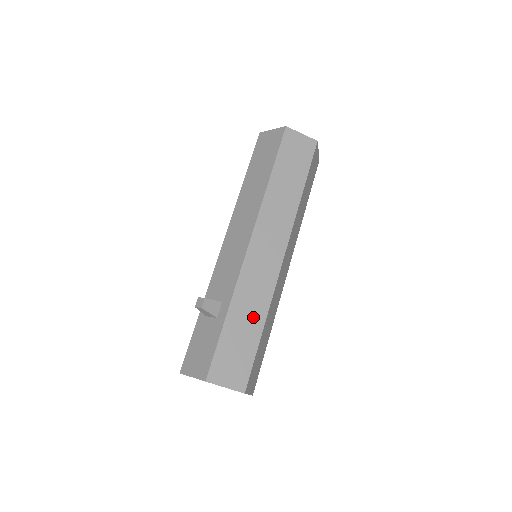
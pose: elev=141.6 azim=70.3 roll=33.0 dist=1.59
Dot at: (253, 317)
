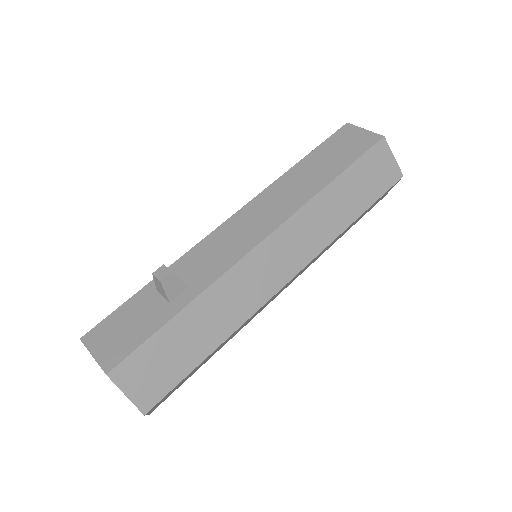
Dot at: (213, 329)
